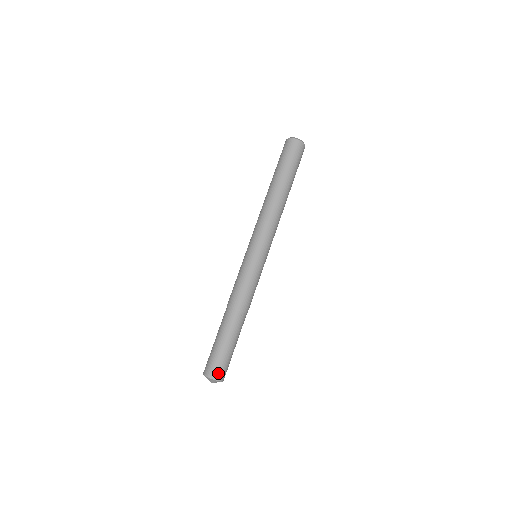
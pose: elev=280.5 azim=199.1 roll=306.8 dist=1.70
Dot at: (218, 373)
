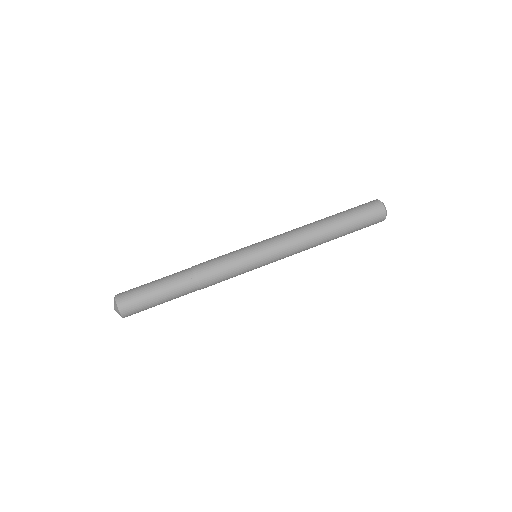
Dot at: (128, 309)
